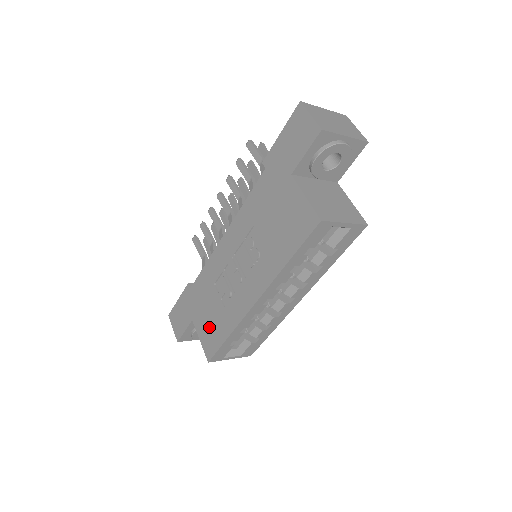
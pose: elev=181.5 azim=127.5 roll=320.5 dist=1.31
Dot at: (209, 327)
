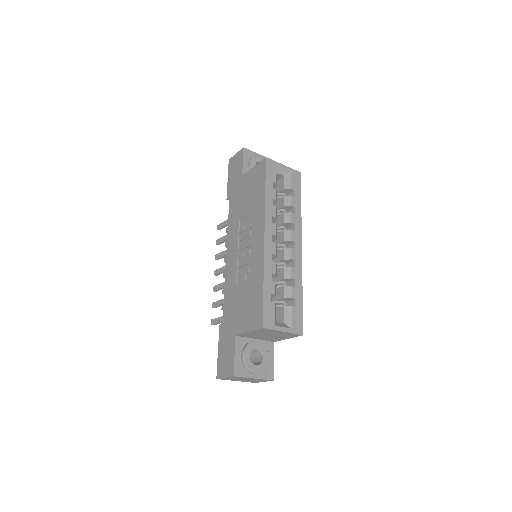
Dot at: (248, 309)
